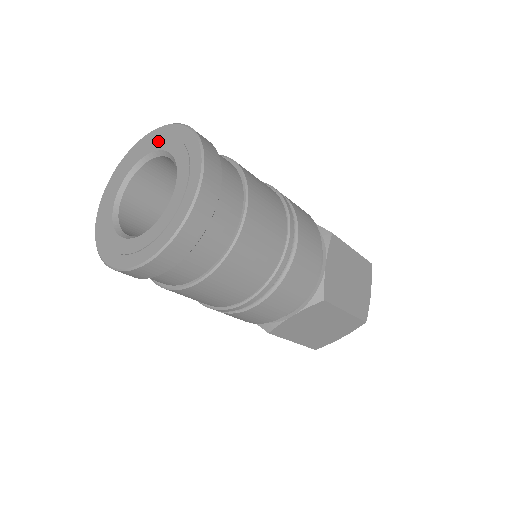
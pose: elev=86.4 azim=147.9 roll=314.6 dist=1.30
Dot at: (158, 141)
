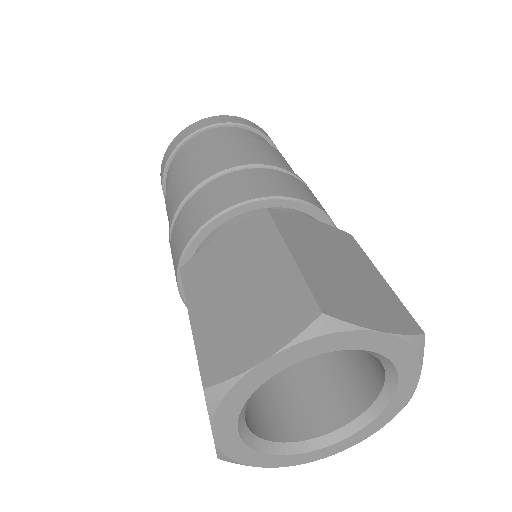
Dot at: occluded
